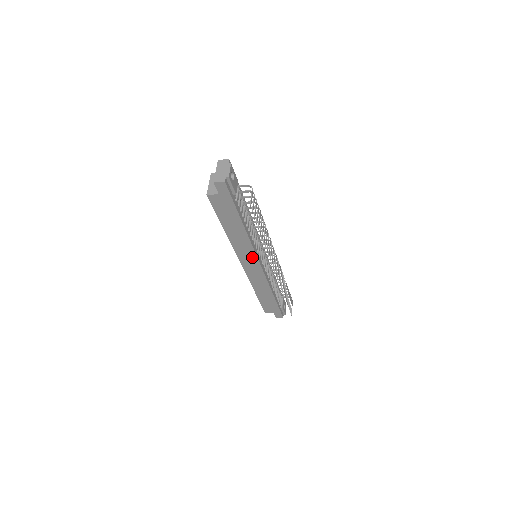
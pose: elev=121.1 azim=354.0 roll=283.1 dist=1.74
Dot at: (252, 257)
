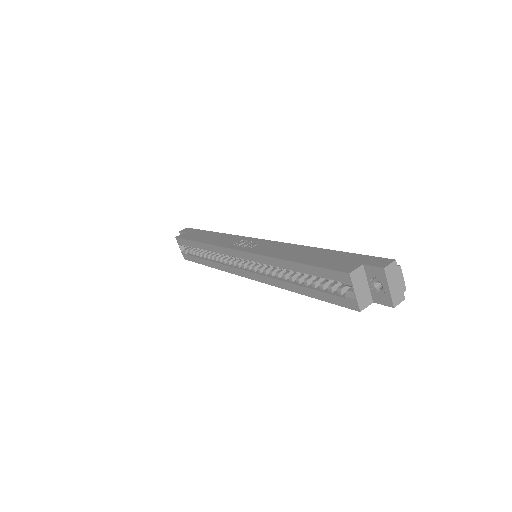
Dot at: occluded
